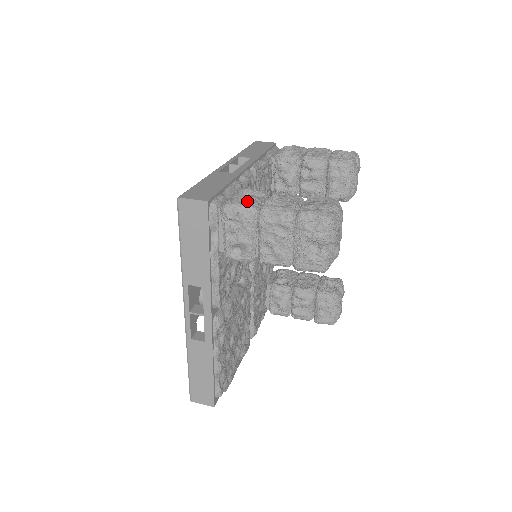
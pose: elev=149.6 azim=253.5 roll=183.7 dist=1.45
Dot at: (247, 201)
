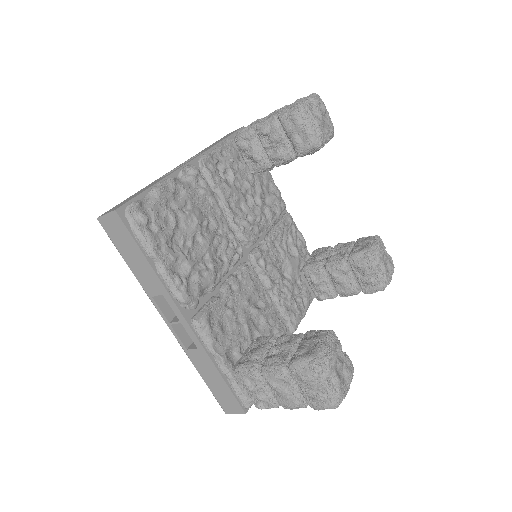
Dot at: occluded
